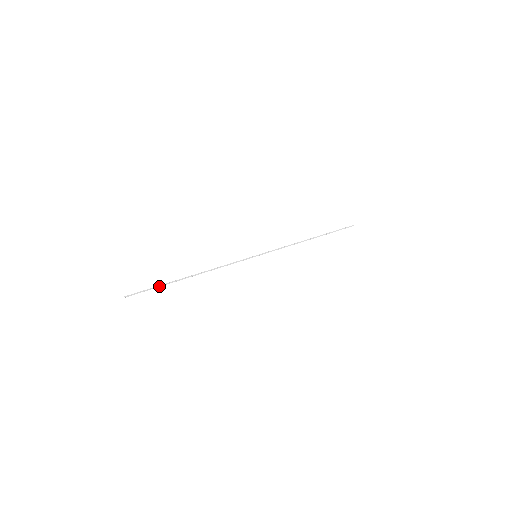
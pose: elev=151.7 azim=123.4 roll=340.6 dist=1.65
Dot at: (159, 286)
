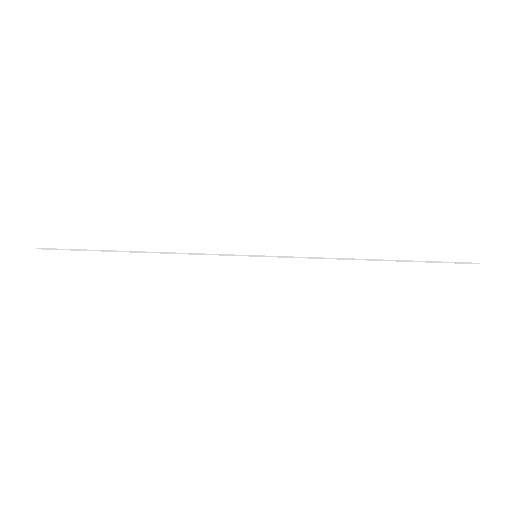
Dot at: (87, 250)
